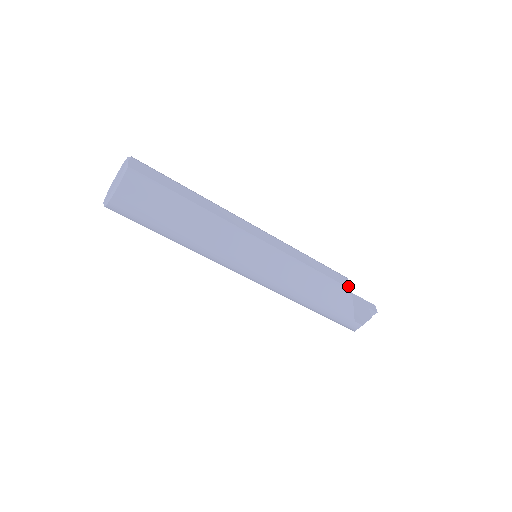
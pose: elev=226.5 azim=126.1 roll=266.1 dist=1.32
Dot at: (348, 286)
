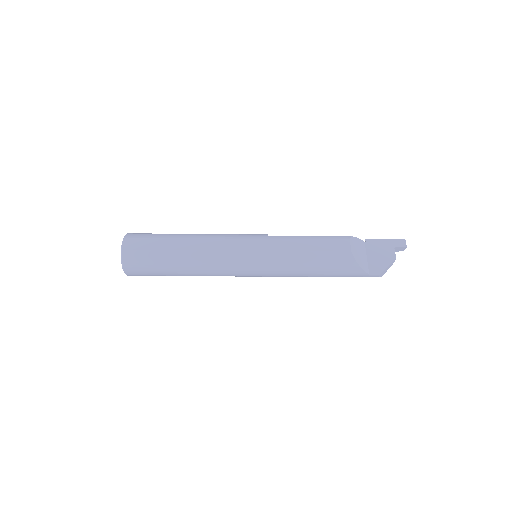
Dot at: (348, 249)
